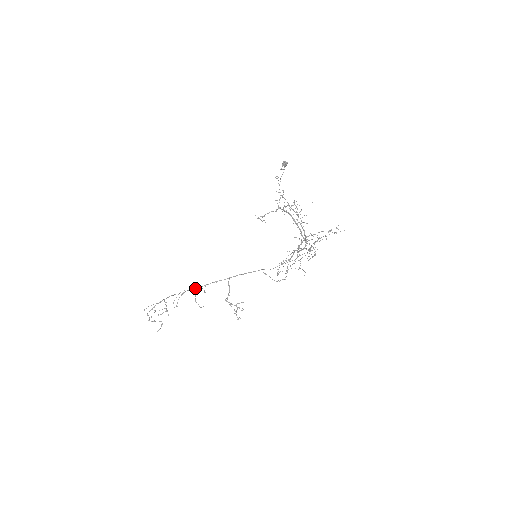
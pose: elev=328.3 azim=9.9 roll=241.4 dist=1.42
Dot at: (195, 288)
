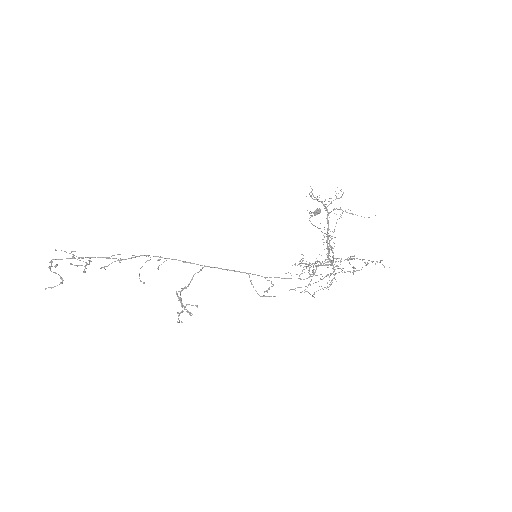
Dot at: occluded
